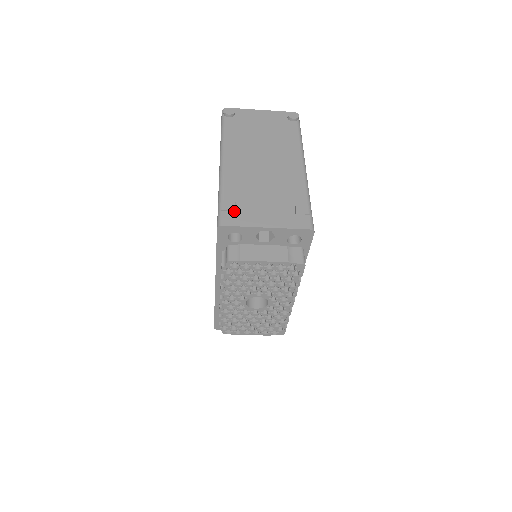
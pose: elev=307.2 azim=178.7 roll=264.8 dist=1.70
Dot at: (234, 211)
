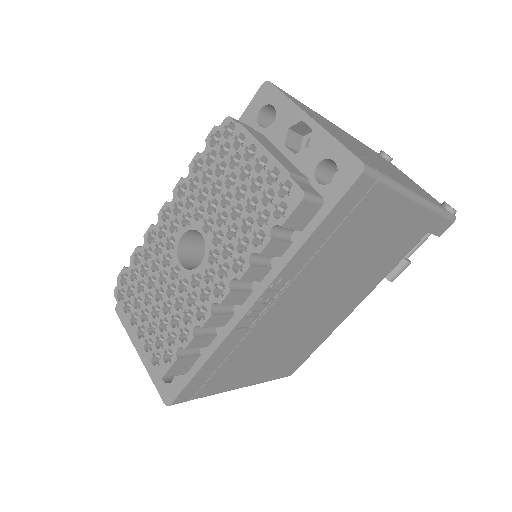
Dot at: (298, 102)
